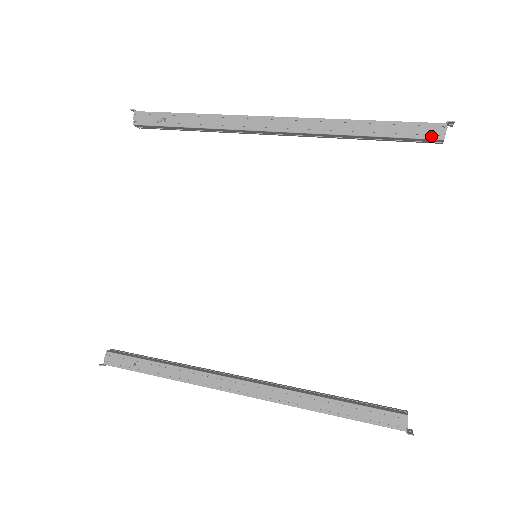
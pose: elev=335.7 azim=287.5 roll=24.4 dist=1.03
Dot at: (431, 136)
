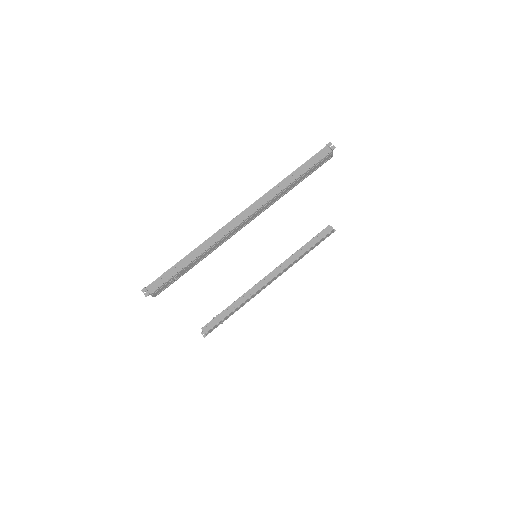
Dot at: (326, 160)
